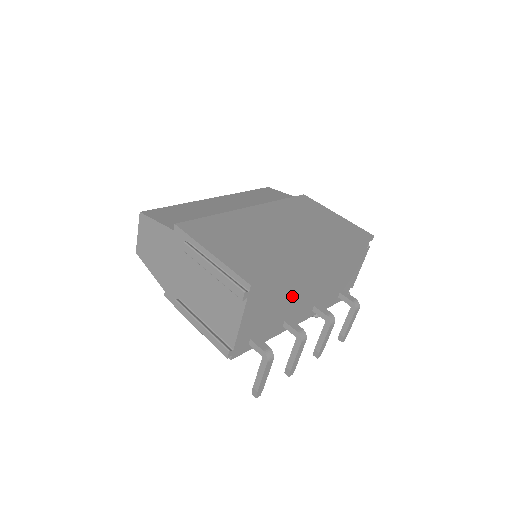
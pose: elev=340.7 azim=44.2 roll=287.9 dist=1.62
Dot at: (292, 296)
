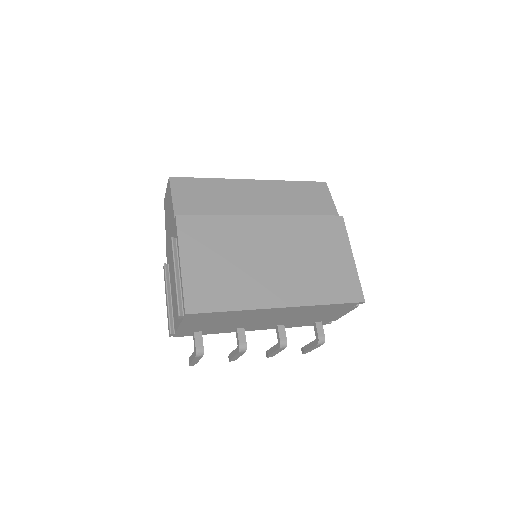
Dot at: (244, 320)
